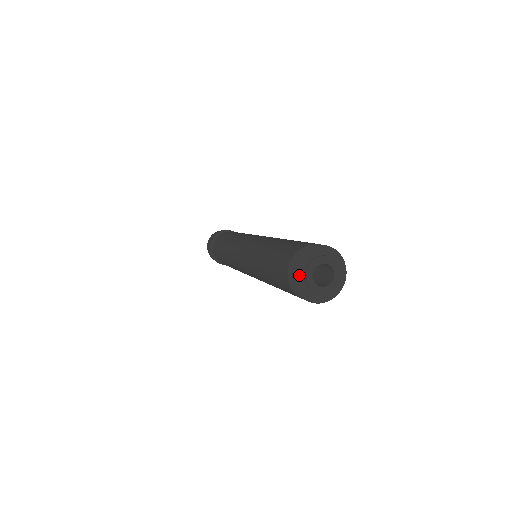
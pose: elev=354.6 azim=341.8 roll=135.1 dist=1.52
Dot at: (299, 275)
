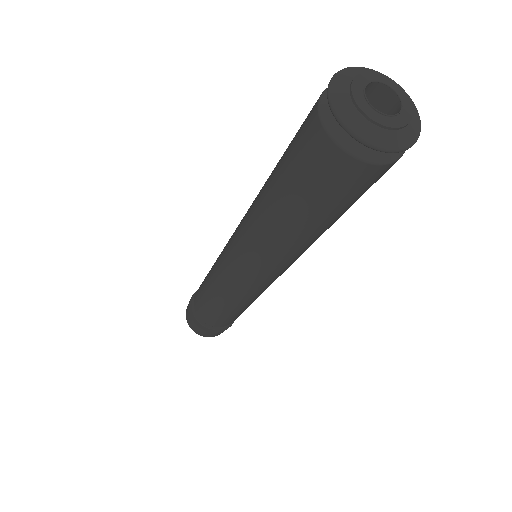
Dot at: (340, 85)
